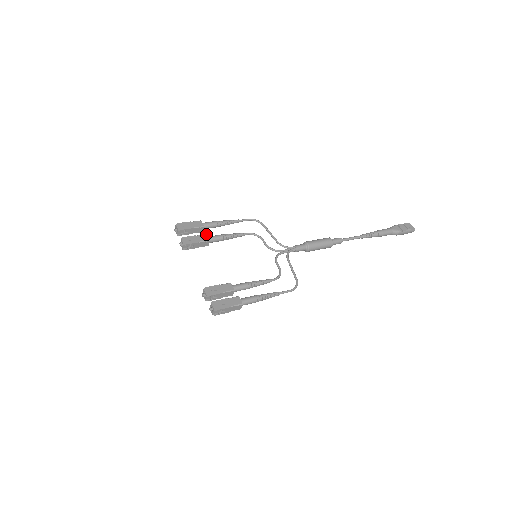
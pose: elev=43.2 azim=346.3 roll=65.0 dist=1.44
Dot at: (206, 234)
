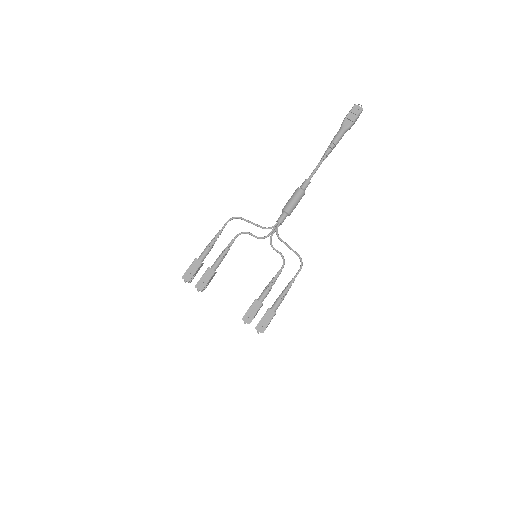
Dot at: (208, 268)
